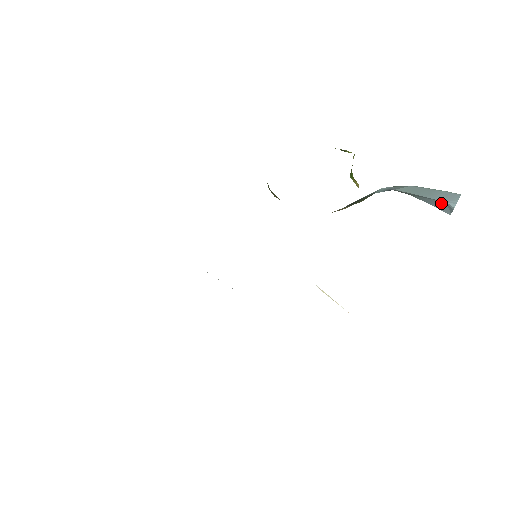
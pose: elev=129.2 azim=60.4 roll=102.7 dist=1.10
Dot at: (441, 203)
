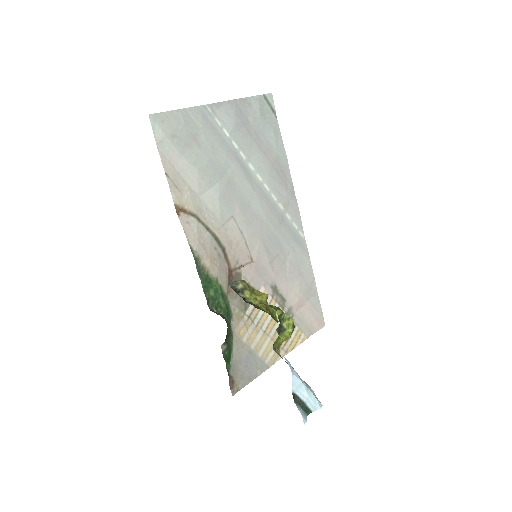
Dot at: occluded
